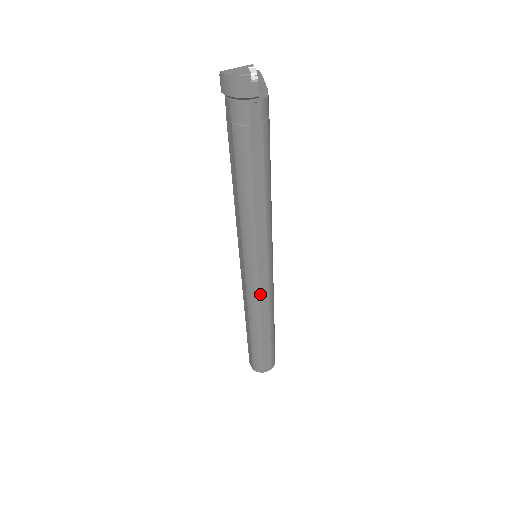
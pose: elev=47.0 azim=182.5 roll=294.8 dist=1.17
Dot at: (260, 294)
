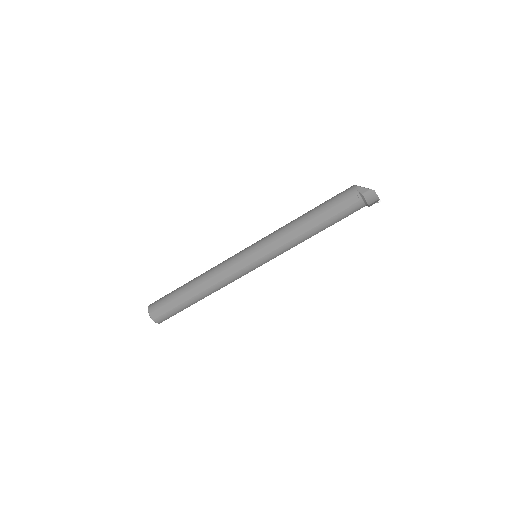
Dot at: (238, 278)
